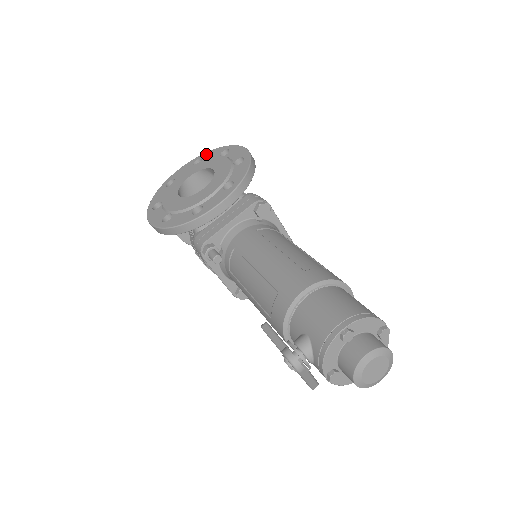
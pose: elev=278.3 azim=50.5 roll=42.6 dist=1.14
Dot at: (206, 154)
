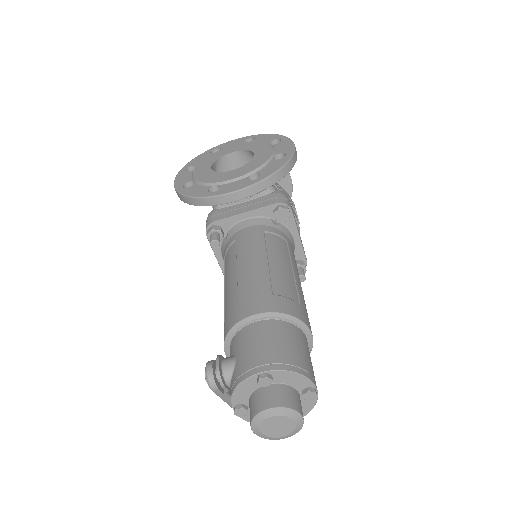
Dot at: (261, 136)
